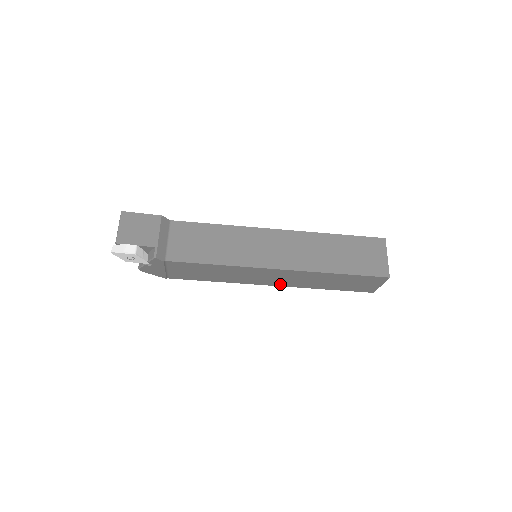
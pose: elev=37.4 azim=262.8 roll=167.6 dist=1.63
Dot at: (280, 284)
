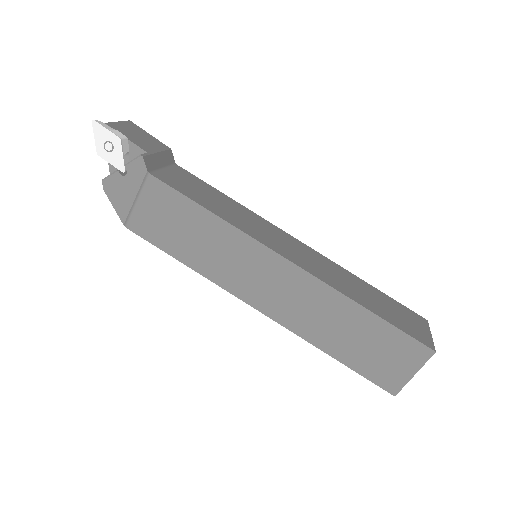
Dot at: (270, 310)
